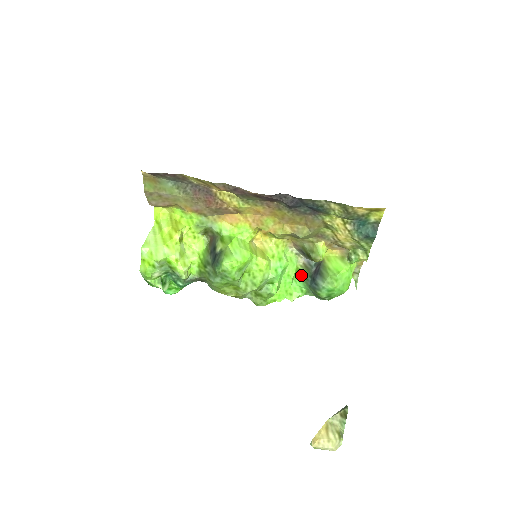
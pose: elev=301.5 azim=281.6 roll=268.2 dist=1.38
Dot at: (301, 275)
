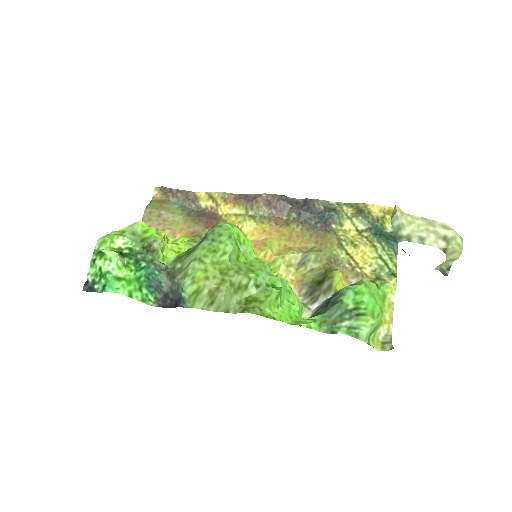
Dot at: occluded
